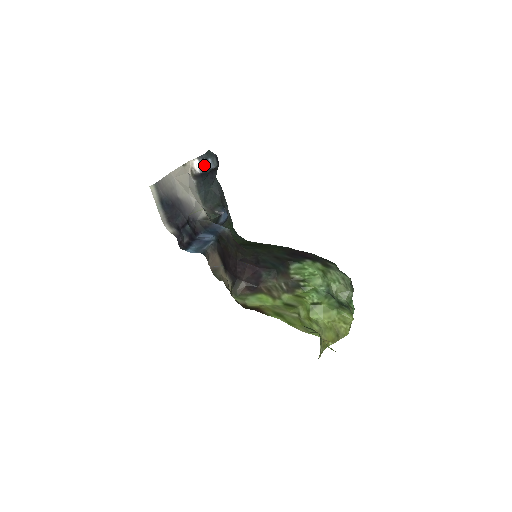
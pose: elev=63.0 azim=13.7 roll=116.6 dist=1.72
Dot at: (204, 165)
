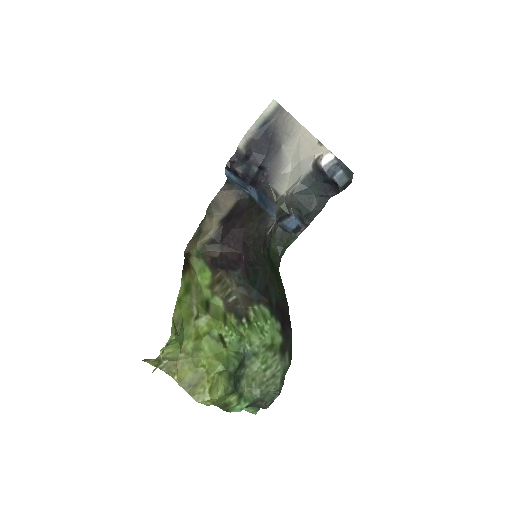
Dot at: (332, 168)
